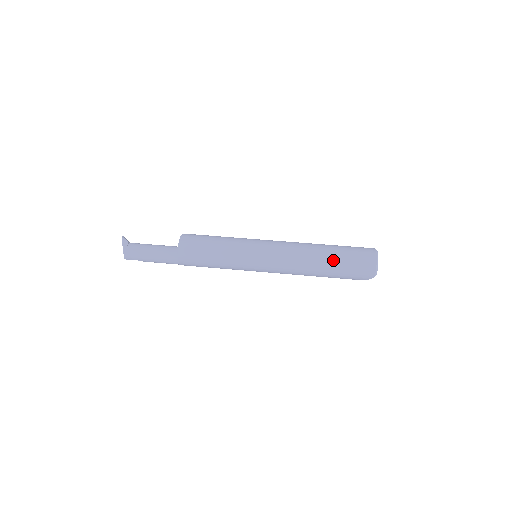
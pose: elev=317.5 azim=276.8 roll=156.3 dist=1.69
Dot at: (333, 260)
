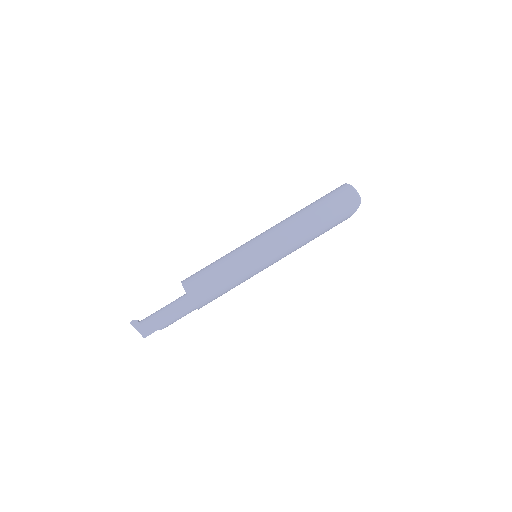
Dot at: (319, 210)
